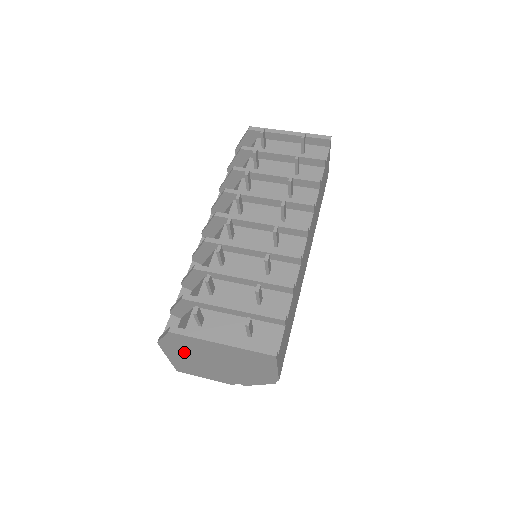
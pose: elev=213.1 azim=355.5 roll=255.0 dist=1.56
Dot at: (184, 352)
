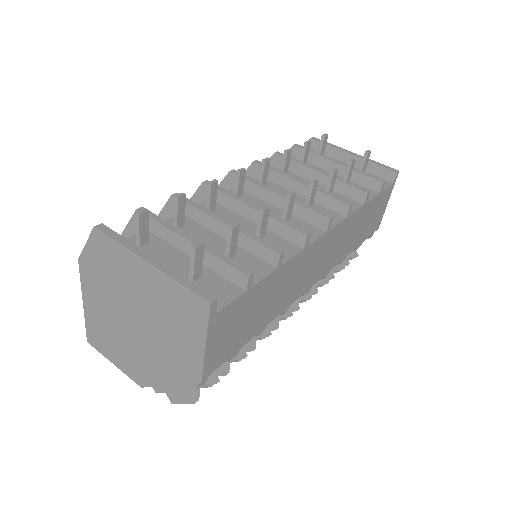
Dot at: (103, 287)
